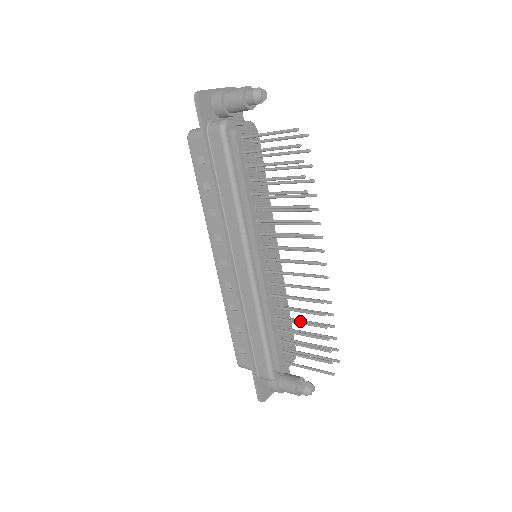
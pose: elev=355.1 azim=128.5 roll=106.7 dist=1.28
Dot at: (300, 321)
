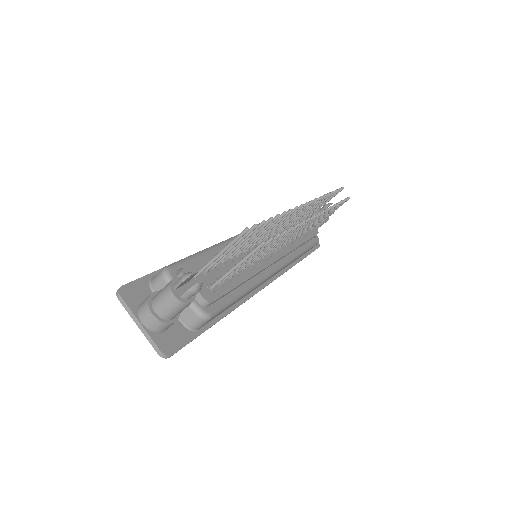
Dot at: (254, 237)
